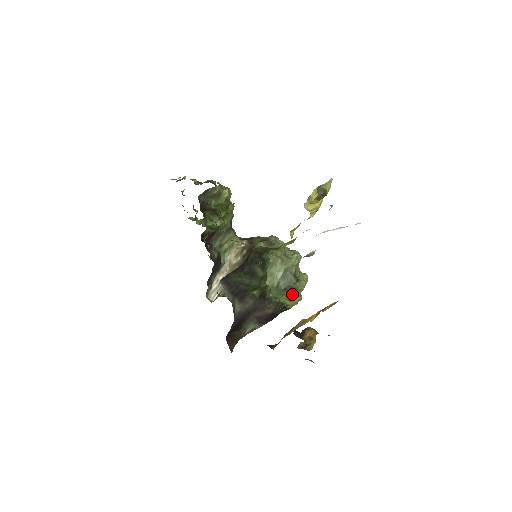
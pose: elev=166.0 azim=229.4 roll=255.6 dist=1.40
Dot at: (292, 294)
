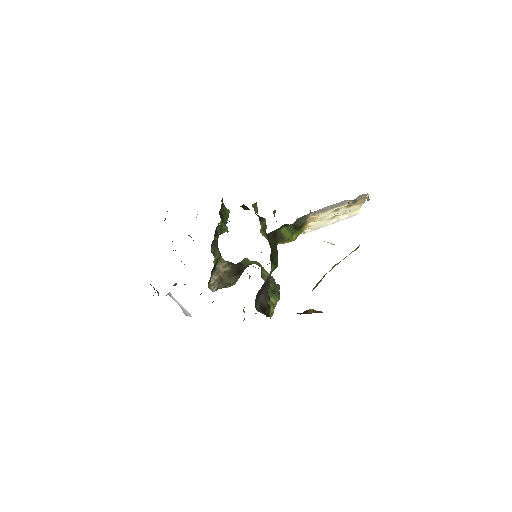
Dot at: (277, 298)
